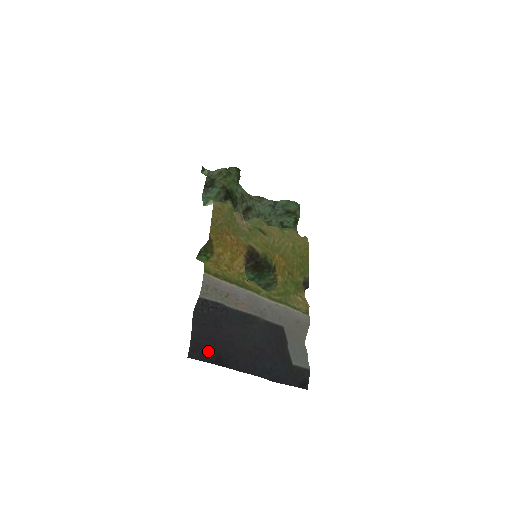
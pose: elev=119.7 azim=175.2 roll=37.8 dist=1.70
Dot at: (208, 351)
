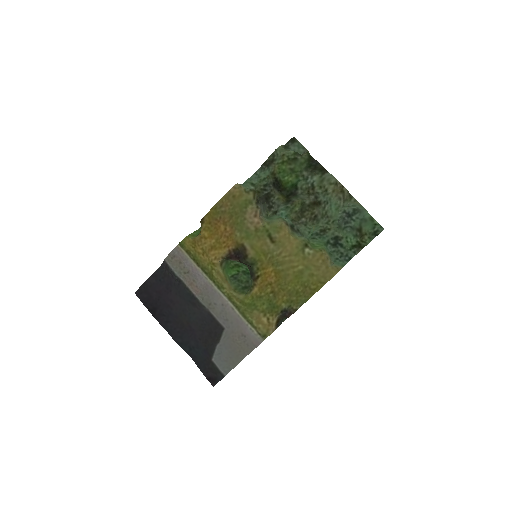
Dot at: (150, 299)
